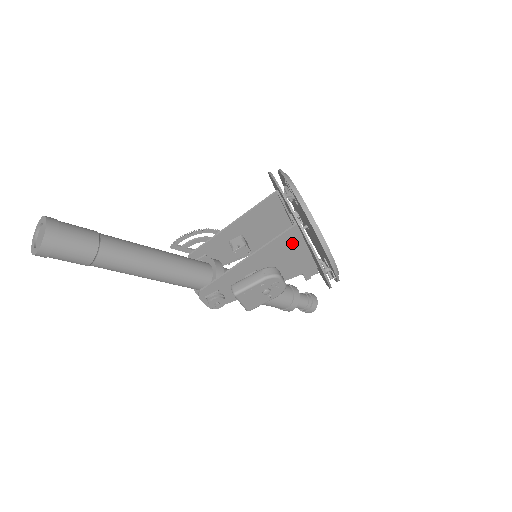
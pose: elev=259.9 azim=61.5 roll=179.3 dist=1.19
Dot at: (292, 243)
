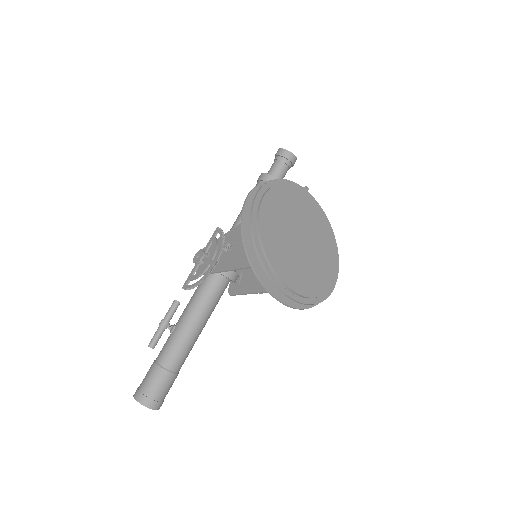
Dot at: occluded
